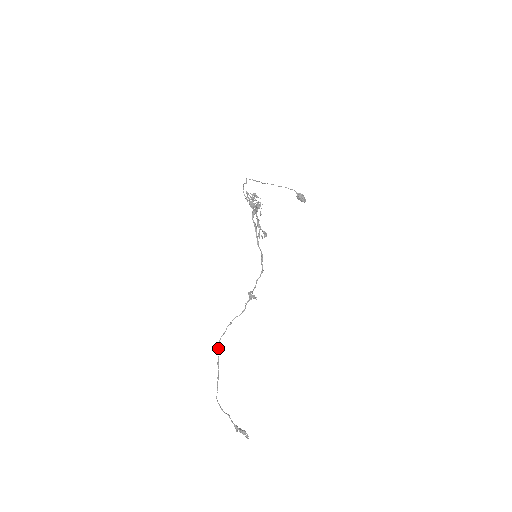
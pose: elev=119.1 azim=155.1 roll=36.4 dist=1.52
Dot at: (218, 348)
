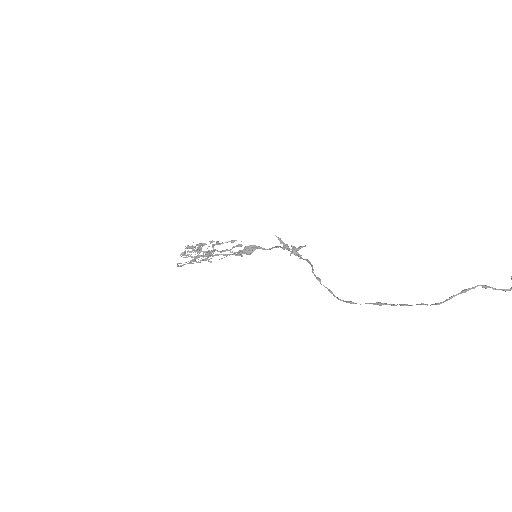
Dot at: (350, 302)
